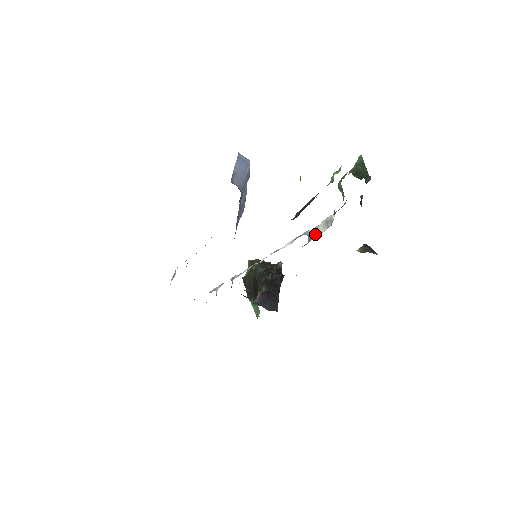
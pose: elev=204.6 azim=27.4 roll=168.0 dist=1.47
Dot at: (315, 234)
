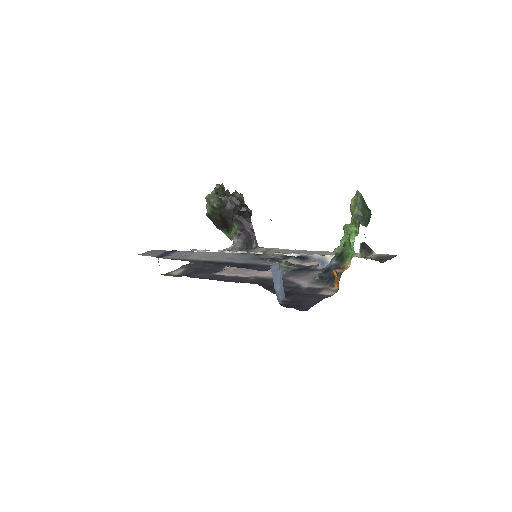
Dot at: occluded
